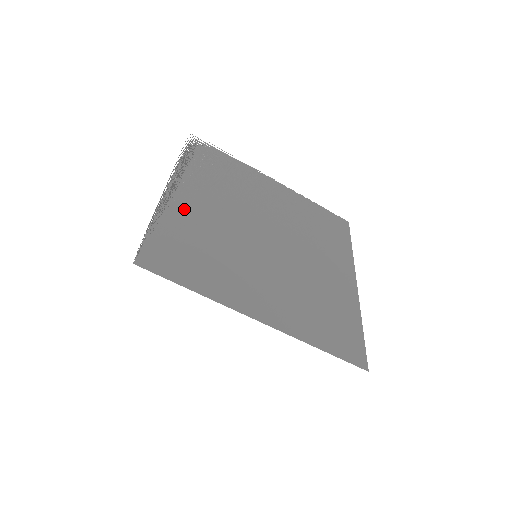
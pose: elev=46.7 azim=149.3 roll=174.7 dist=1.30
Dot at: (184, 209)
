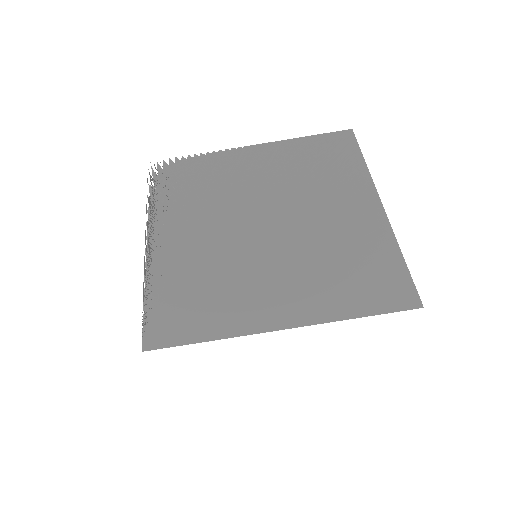
Dot at: (169, 257)
